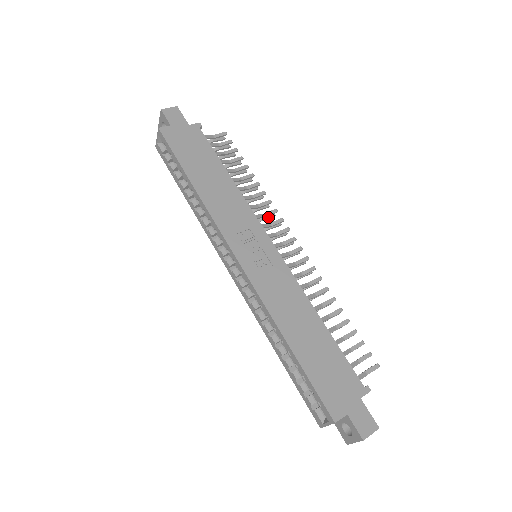
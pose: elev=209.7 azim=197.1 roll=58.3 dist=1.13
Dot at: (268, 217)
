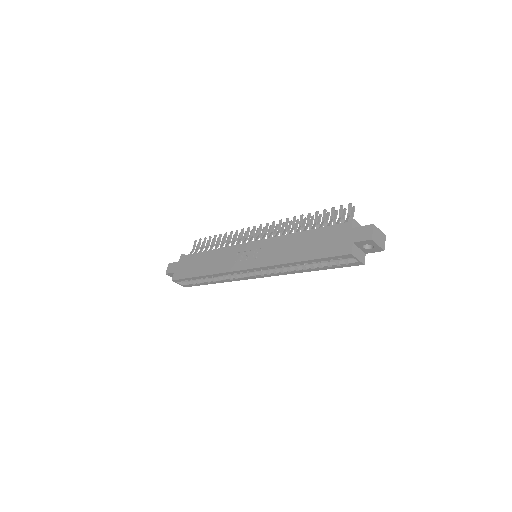
Dot at: (245, 236)
